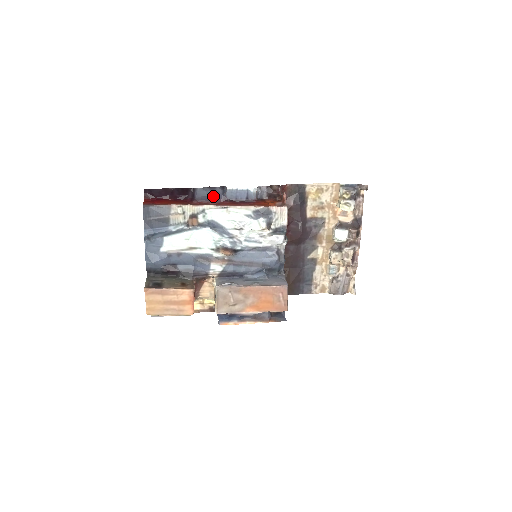
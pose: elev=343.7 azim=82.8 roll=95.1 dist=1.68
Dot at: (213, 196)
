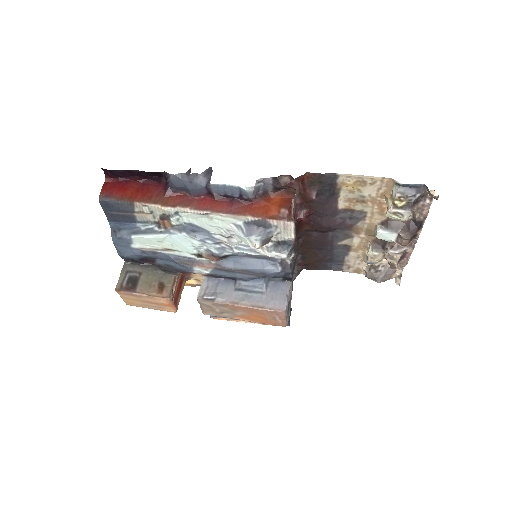
Dot at: (192, 189)
